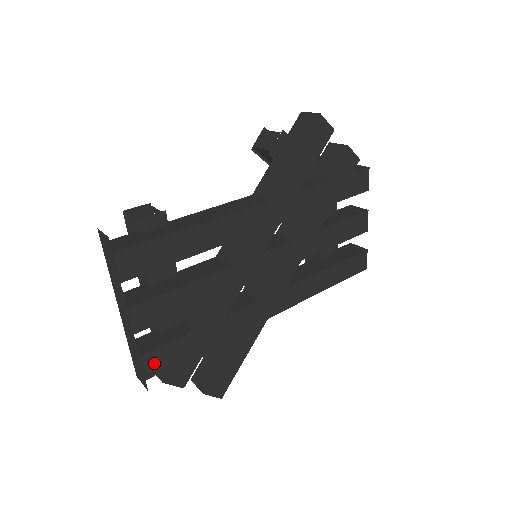
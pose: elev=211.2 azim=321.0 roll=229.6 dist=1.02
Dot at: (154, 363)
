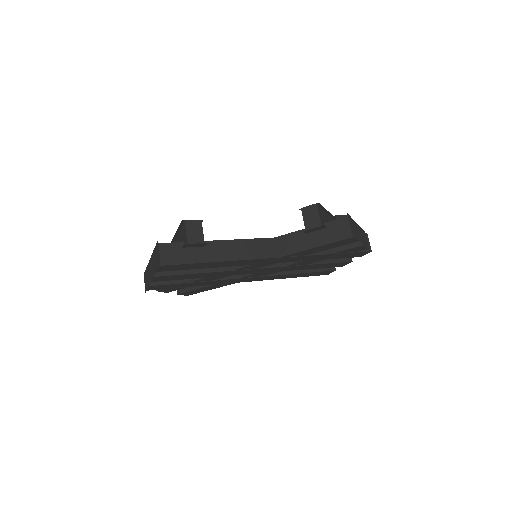
Dot at: (156, 288)
